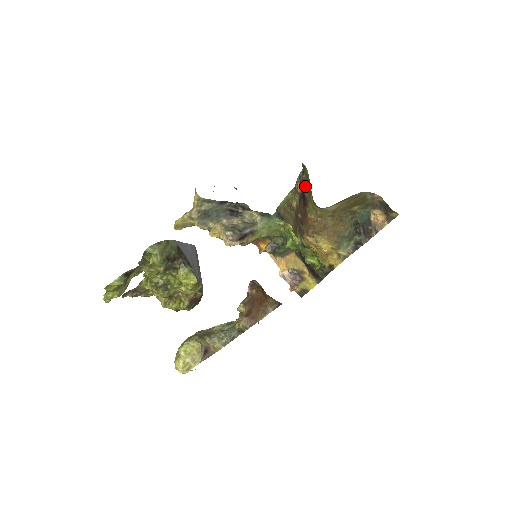
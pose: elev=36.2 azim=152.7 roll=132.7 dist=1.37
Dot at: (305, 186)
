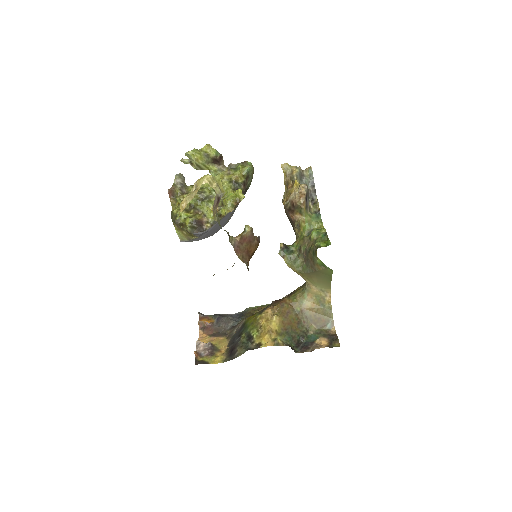
Dot at: occluded
